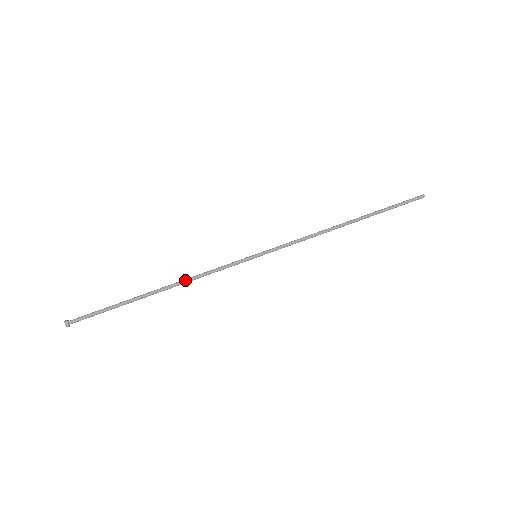
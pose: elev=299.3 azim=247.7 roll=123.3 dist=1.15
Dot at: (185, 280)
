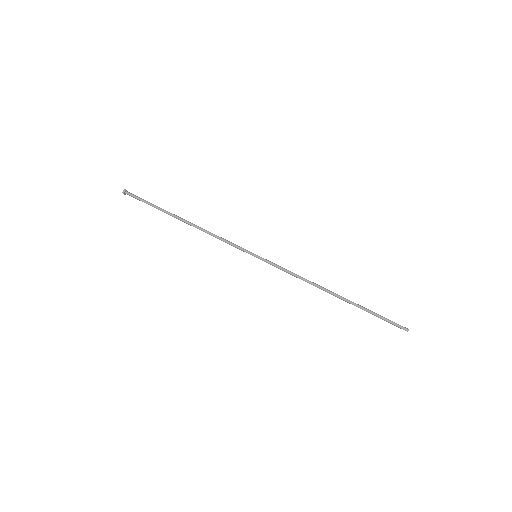
Dot at: (203, 229)
